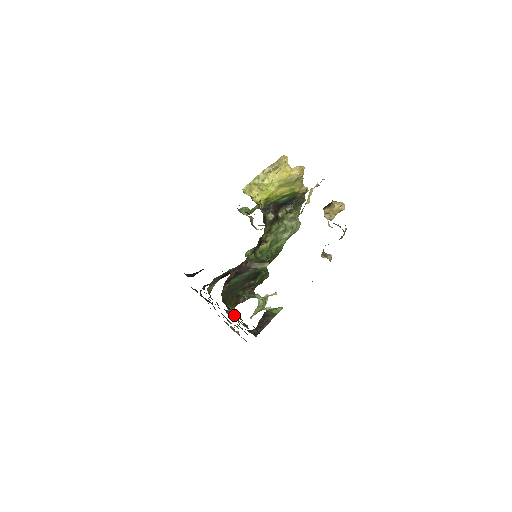
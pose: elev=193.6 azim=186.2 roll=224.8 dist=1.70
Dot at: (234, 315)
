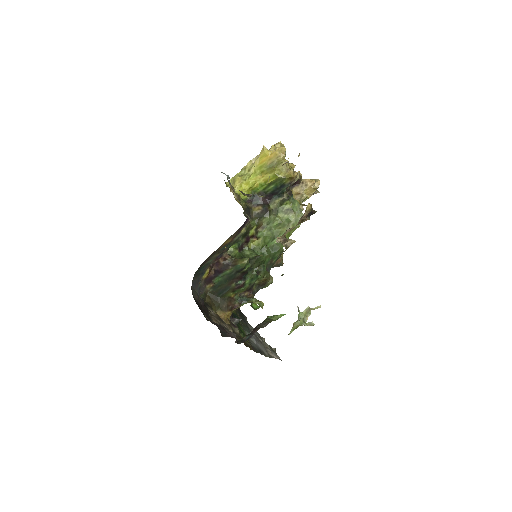
Dot at: (227, 320)
